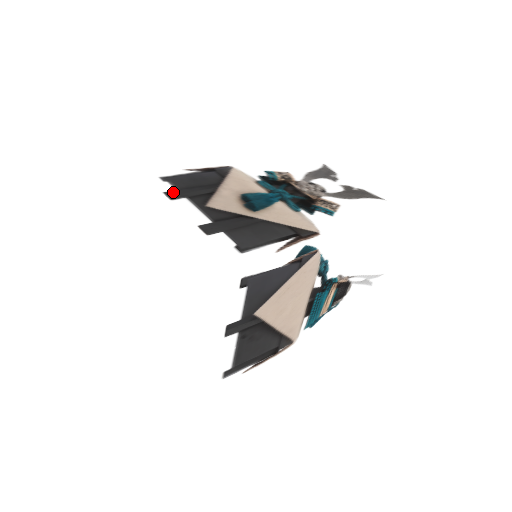
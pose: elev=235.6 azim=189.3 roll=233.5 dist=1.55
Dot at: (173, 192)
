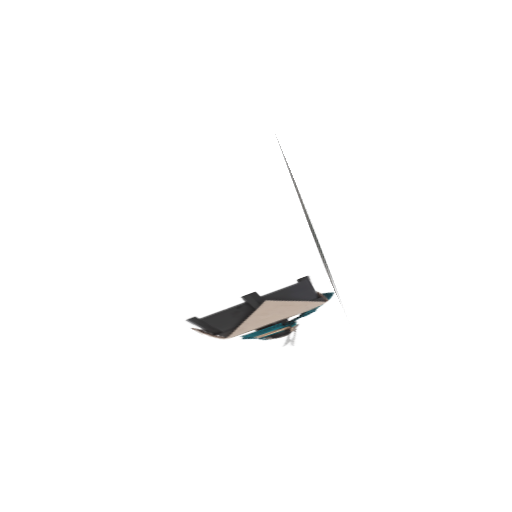
Dot at: occluded
